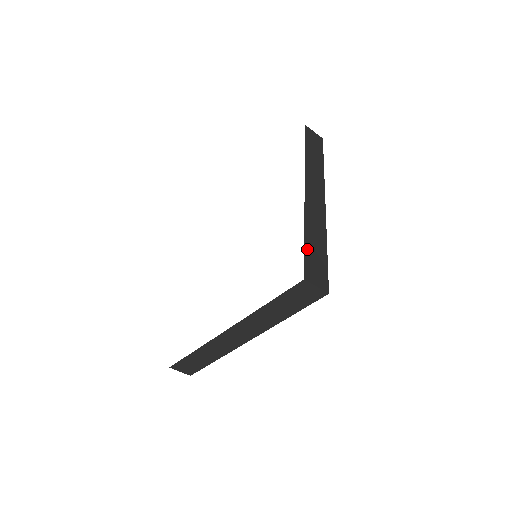
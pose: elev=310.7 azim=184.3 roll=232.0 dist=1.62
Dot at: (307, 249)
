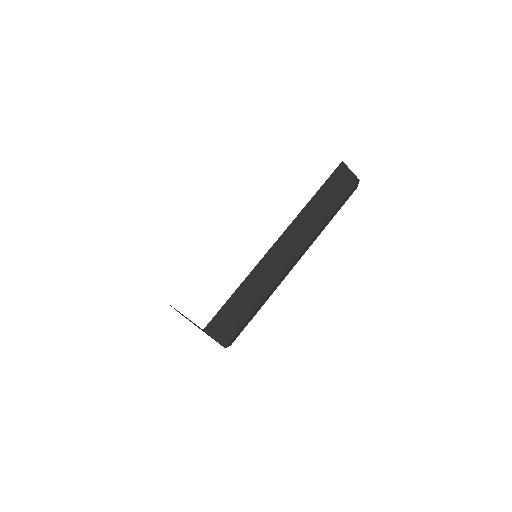
Dot at: (229, 303)
